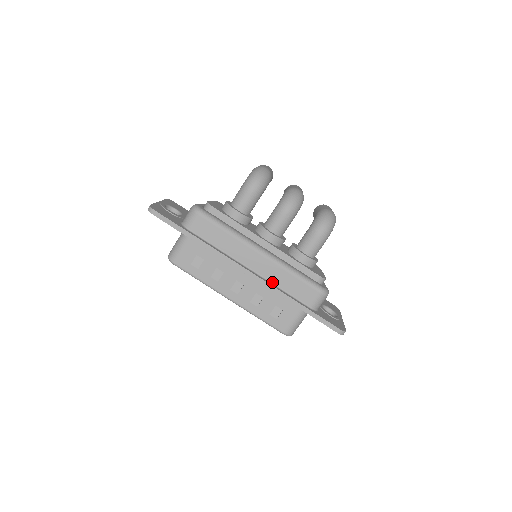
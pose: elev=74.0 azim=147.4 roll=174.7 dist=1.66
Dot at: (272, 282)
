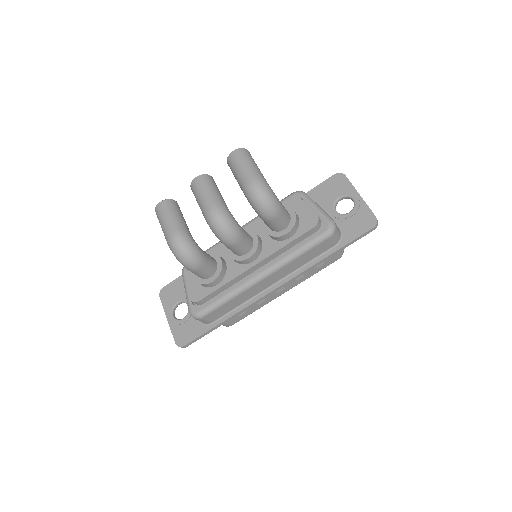
Dot at: (294, 270)
